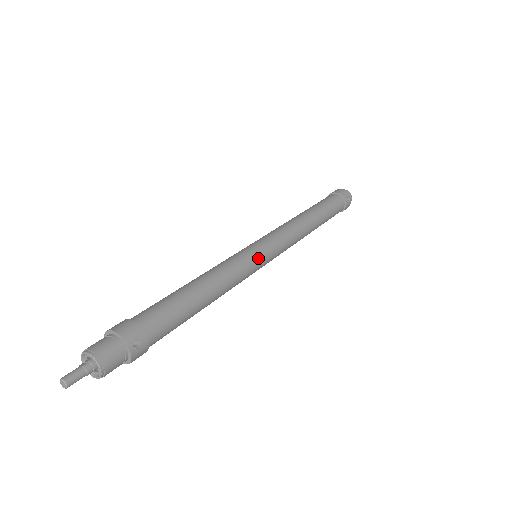
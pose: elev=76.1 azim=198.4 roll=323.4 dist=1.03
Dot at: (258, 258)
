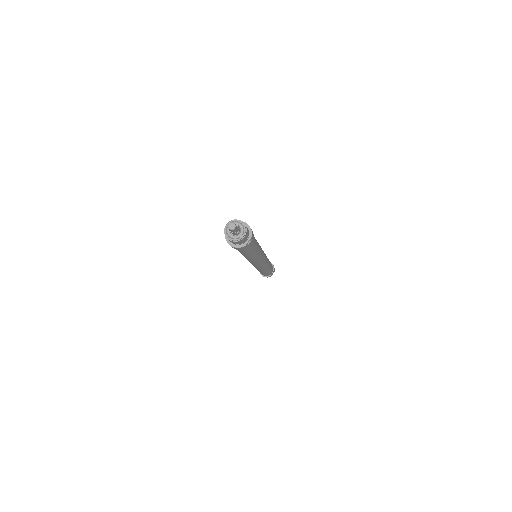
Dot at: occluded
